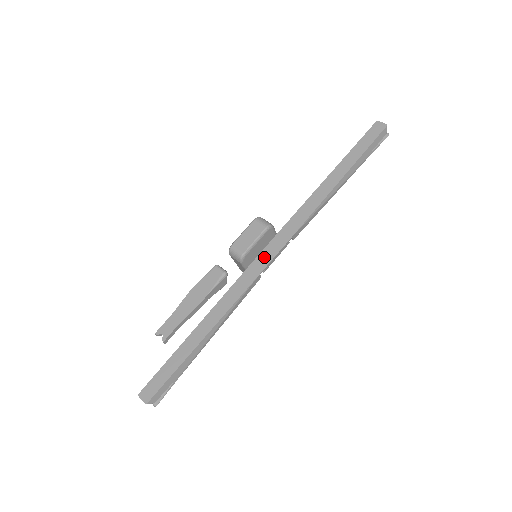
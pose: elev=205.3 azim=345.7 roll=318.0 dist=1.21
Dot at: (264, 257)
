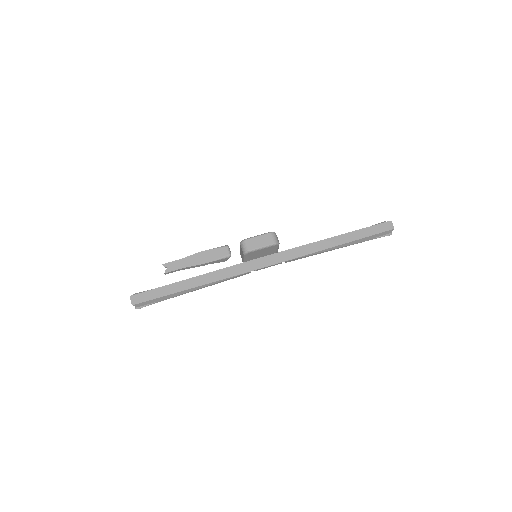
Dot at: (260, 262)
